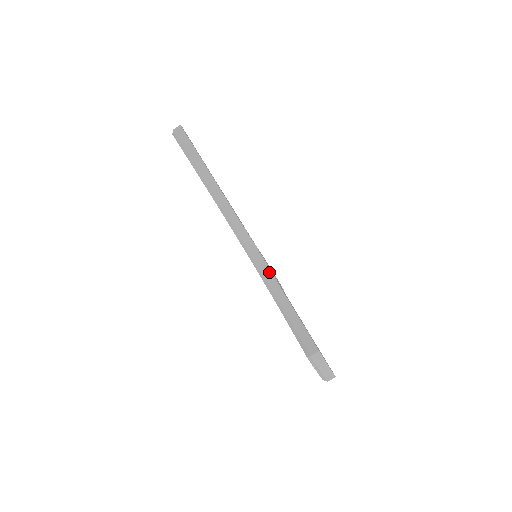
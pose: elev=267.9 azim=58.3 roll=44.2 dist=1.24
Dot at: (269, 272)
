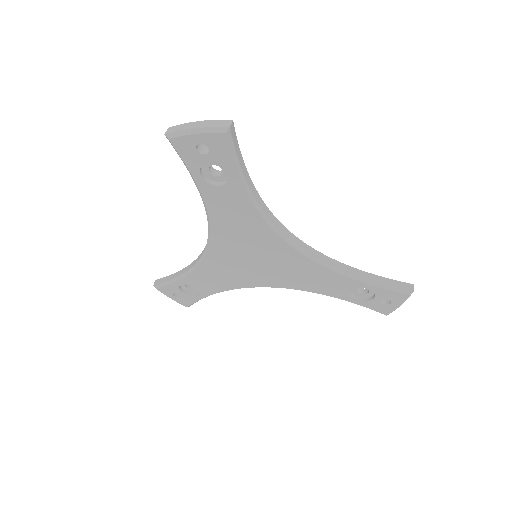
Dot at: (320, 254)
